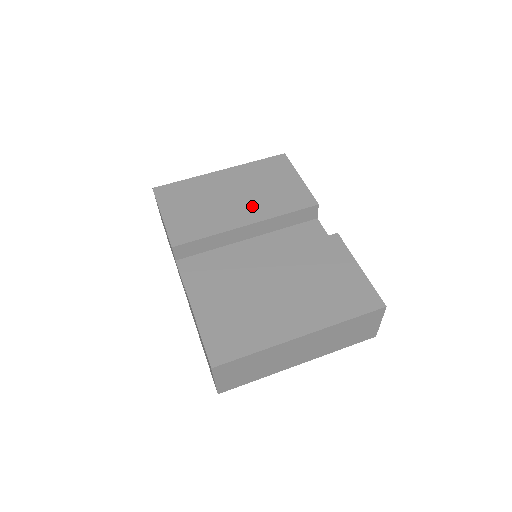
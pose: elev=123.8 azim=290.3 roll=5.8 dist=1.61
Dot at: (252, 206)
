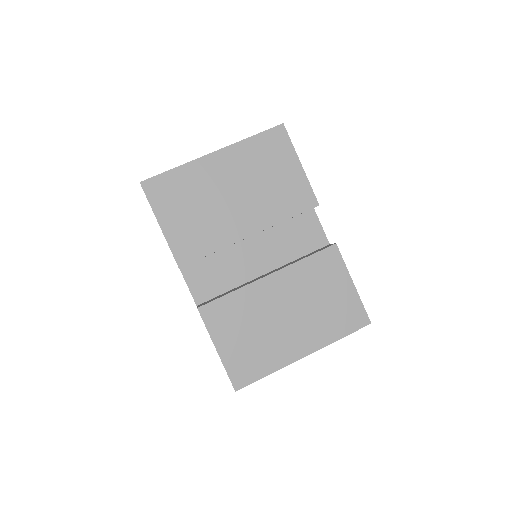
Dot at: (253, 209)
